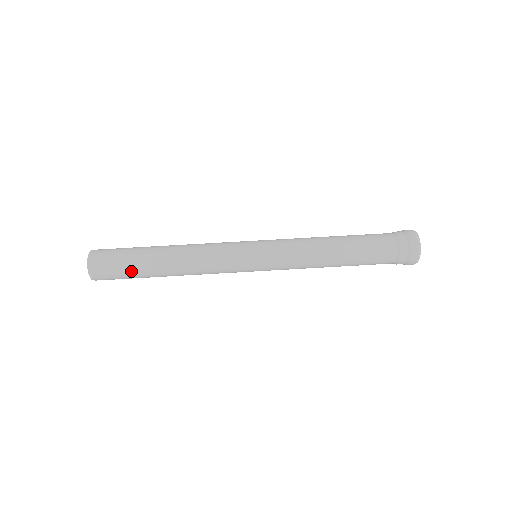
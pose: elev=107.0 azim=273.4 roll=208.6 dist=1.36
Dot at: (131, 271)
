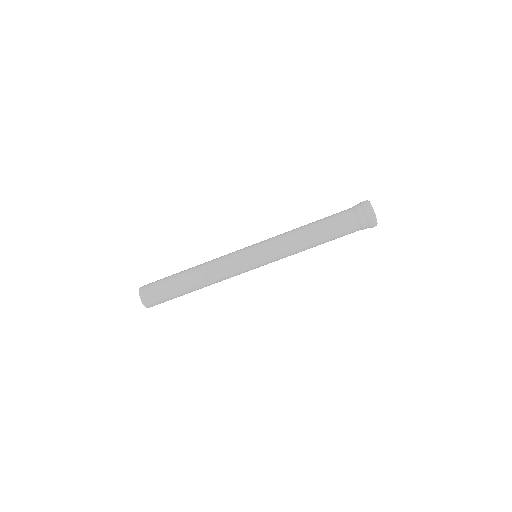
Dot at: occluded
